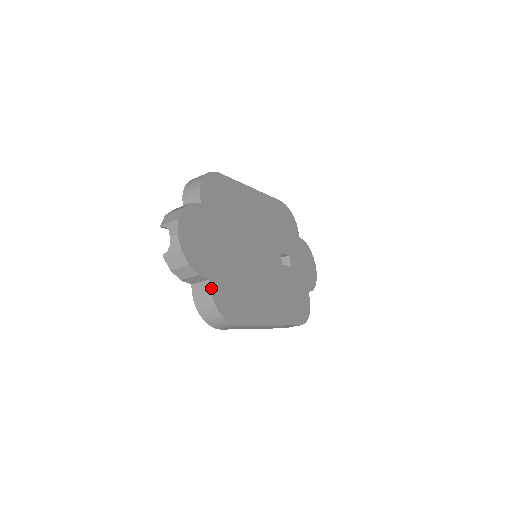
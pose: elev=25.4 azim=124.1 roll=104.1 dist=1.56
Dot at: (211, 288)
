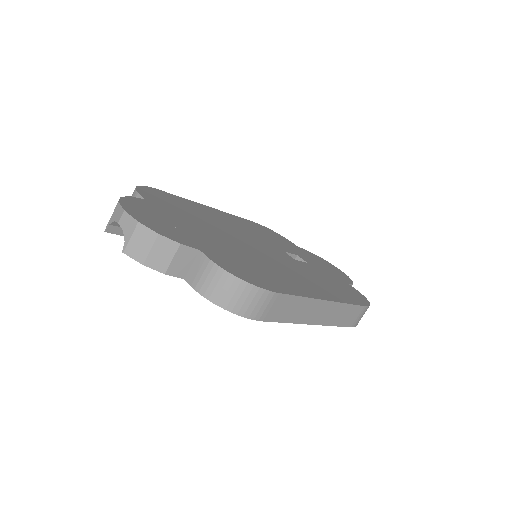
Dot at: (207, 257)
